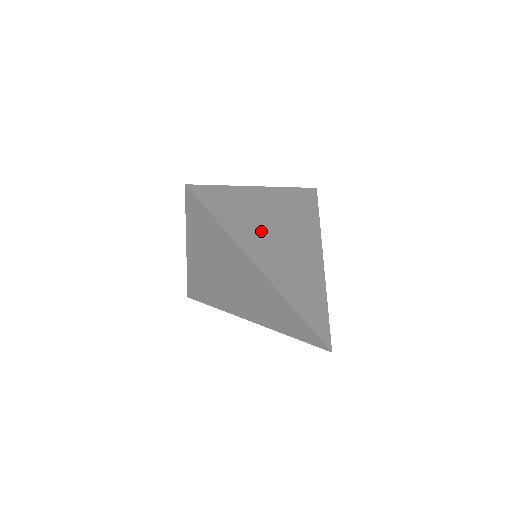
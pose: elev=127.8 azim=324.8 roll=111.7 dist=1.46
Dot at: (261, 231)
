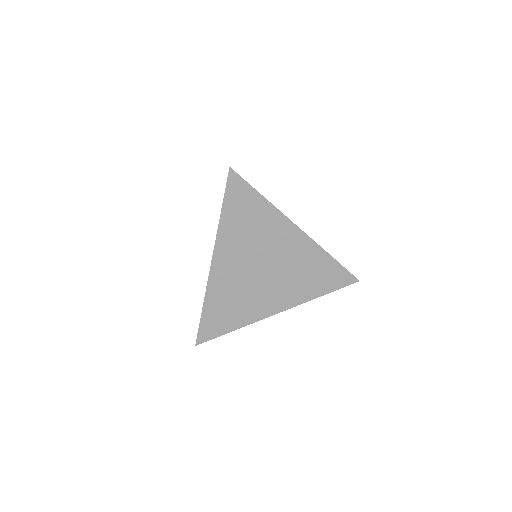
Dot at: occluded
